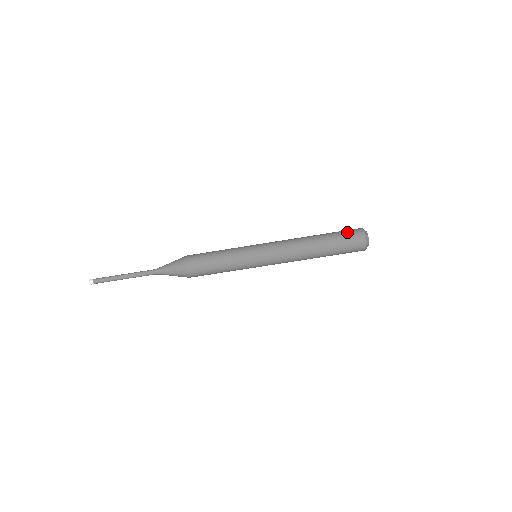
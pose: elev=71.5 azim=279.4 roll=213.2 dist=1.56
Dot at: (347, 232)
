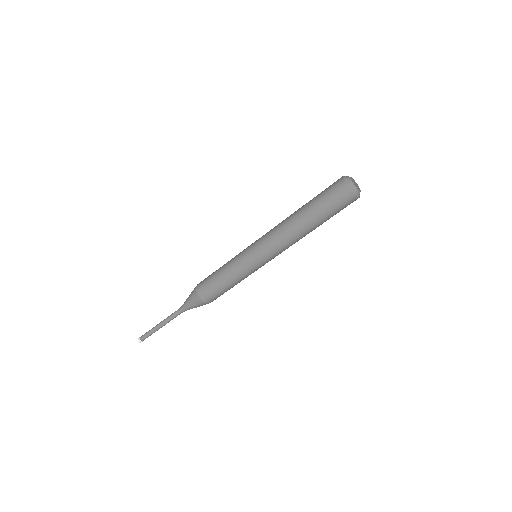
Dot at: (332, 197)
